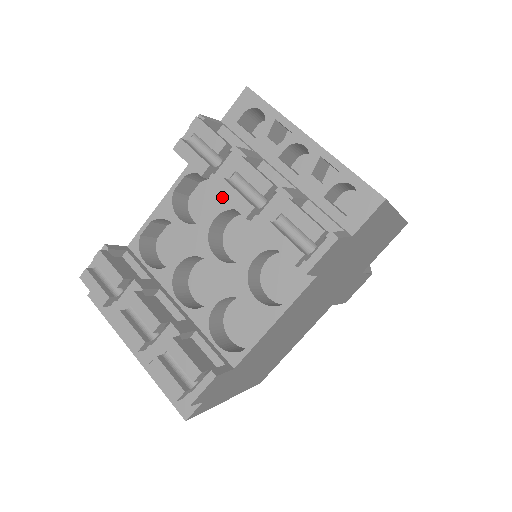
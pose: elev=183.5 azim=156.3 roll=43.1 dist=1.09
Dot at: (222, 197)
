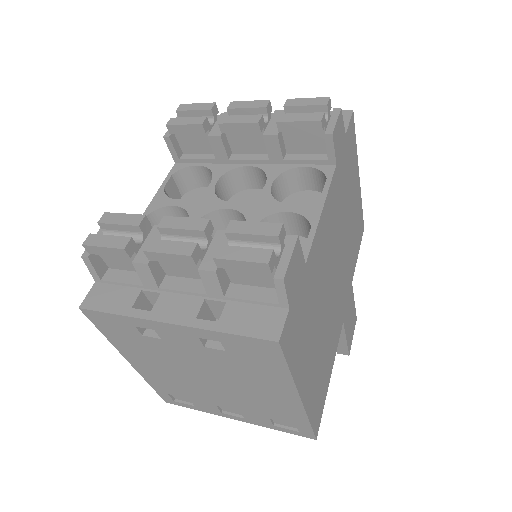
Dot at: (216, 168)
